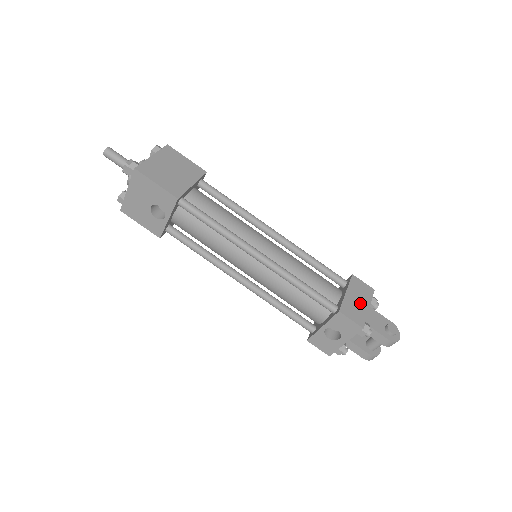
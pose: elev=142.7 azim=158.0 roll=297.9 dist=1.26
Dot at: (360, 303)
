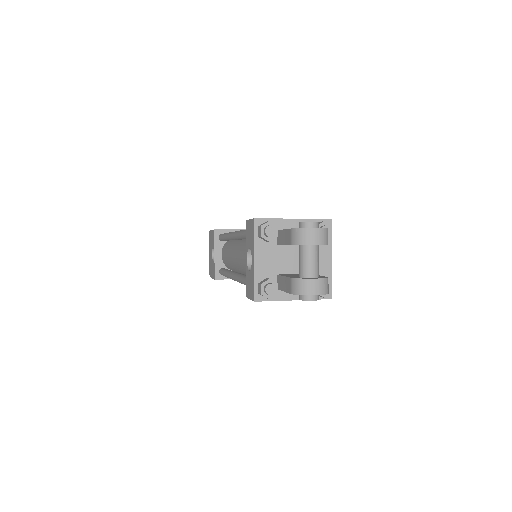
Dot at: occluded
